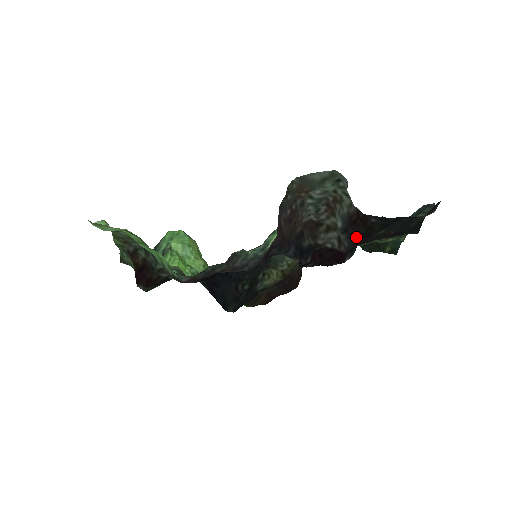
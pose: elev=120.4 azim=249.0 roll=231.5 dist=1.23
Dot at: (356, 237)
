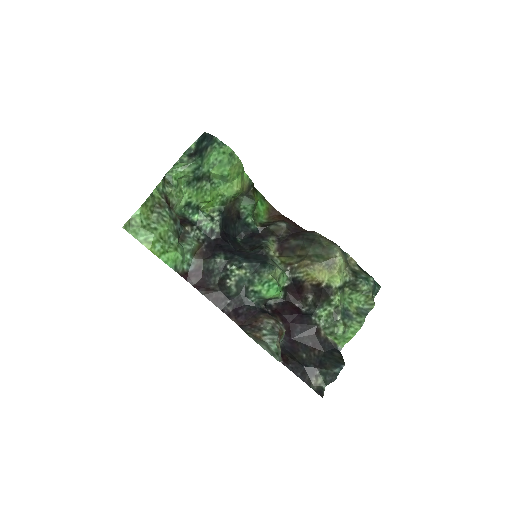
Dot at: (286, 350)
